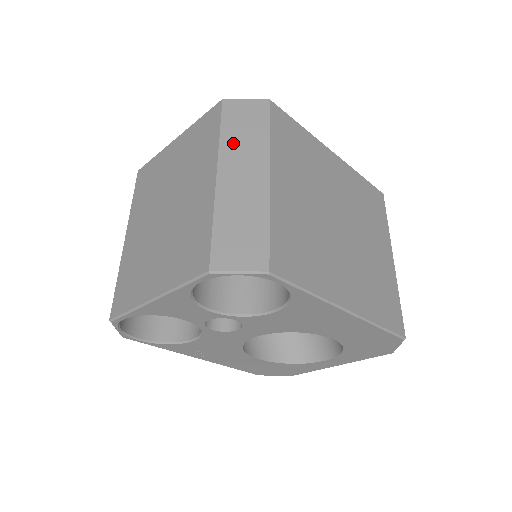
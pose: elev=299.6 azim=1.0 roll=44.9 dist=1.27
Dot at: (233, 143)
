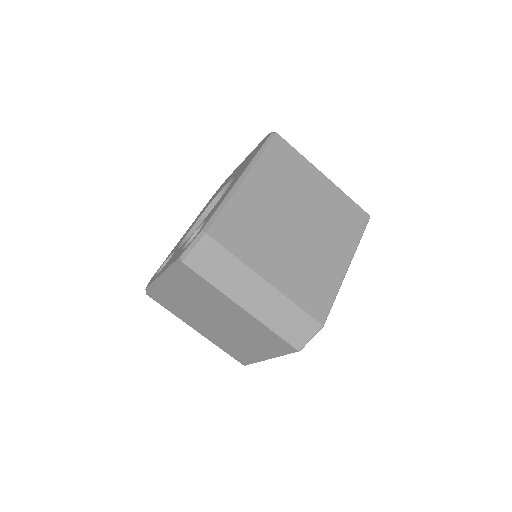
Dot at: (226, 283)
